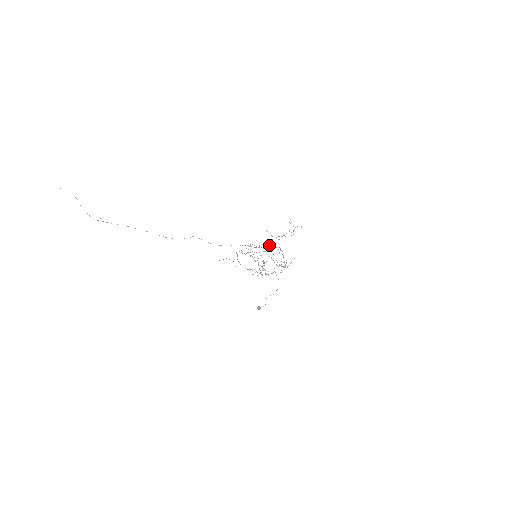
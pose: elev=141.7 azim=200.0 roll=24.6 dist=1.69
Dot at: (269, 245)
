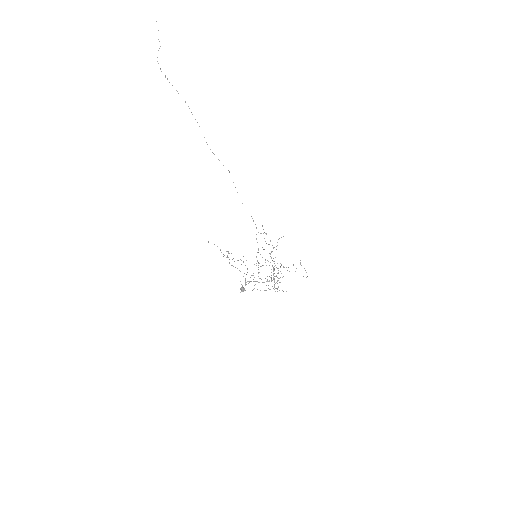
Dot at: occluded
